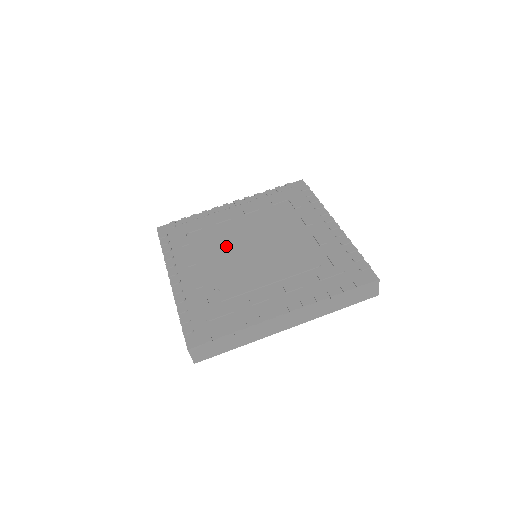
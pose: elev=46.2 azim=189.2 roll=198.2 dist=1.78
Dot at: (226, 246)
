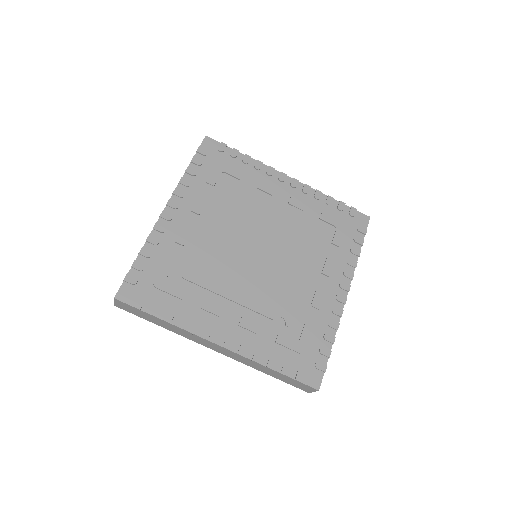
Dot at: (228, 267)
